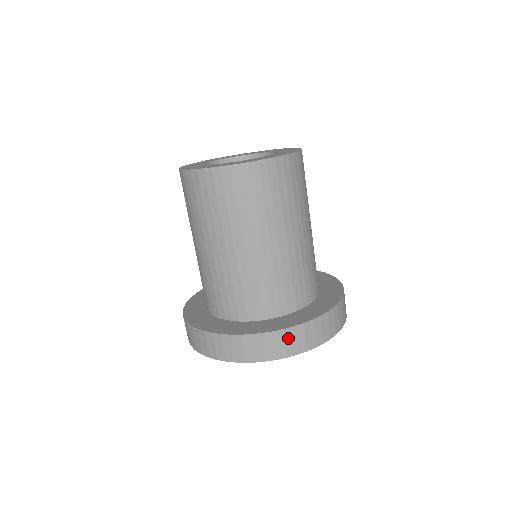
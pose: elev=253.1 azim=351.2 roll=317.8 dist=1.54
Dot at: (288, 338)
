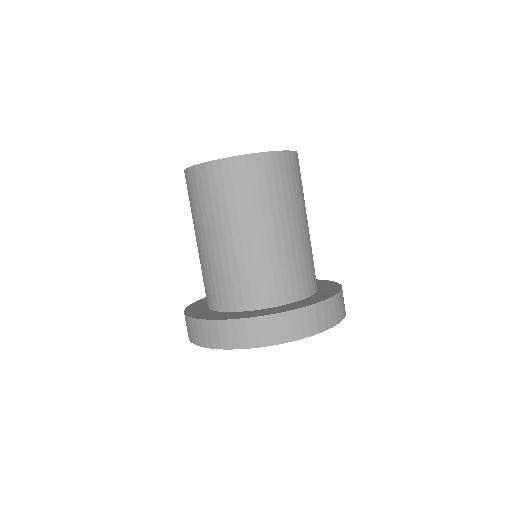
Dot at: (271, 325)
